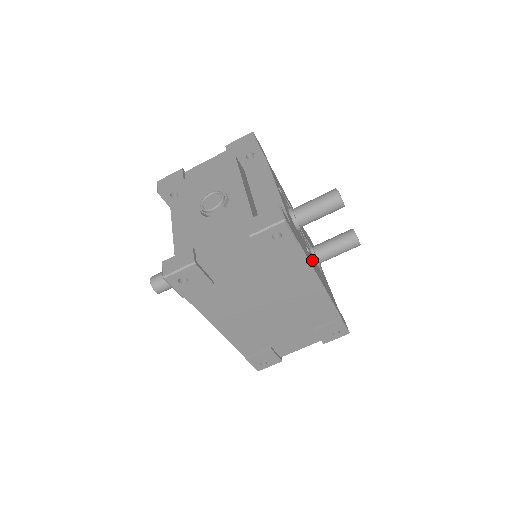
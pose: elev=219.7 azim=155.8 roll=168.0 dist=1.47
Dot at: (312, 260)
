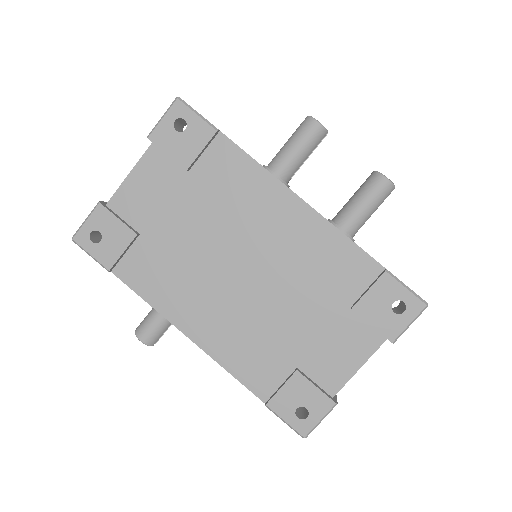
Dot at: occluded
